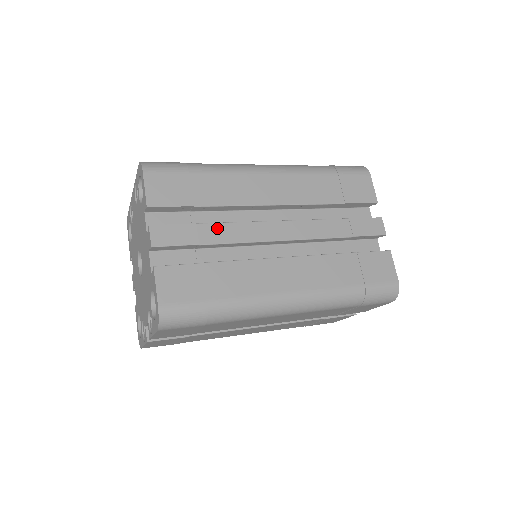
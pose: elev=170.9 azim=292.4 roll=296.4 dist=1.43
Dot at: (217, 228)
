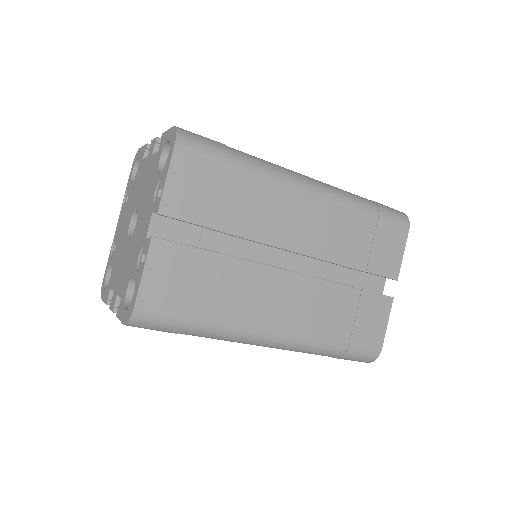
Dot at: occluded
